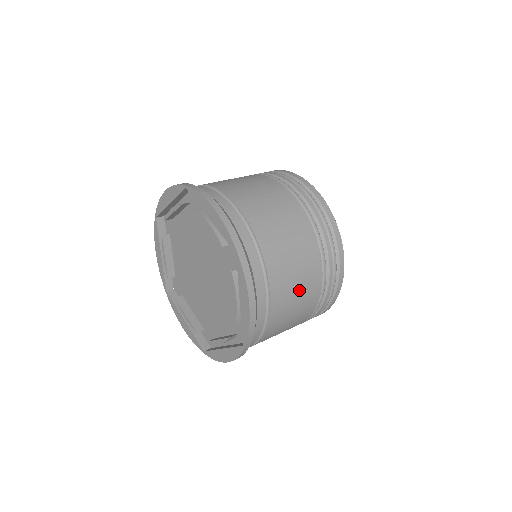
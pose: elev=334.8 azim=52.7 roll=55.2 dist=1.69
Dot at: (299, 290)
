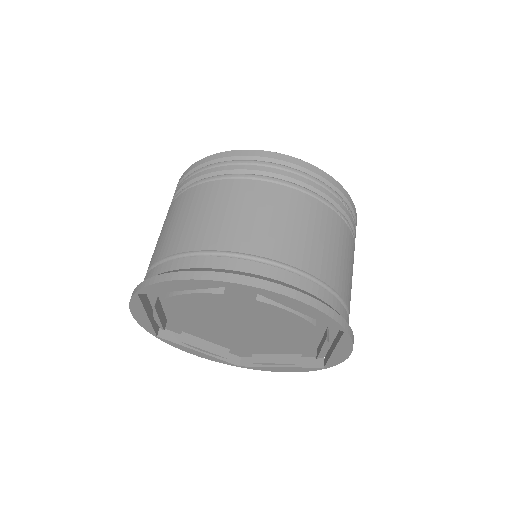
Dot at: (319, 235)
